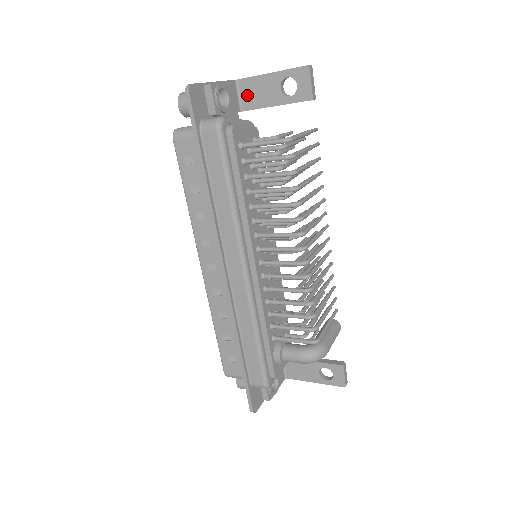
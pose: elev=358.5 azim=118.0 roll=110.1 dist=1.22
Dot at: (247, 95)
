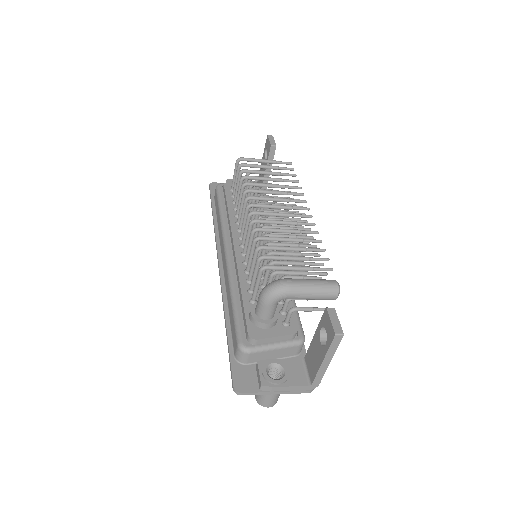
Dot at: (260, 182)
